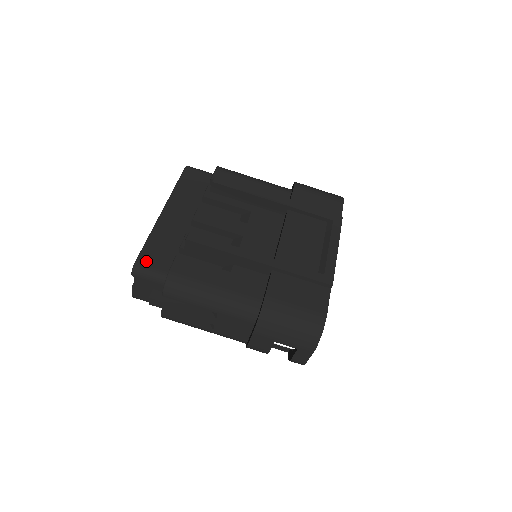
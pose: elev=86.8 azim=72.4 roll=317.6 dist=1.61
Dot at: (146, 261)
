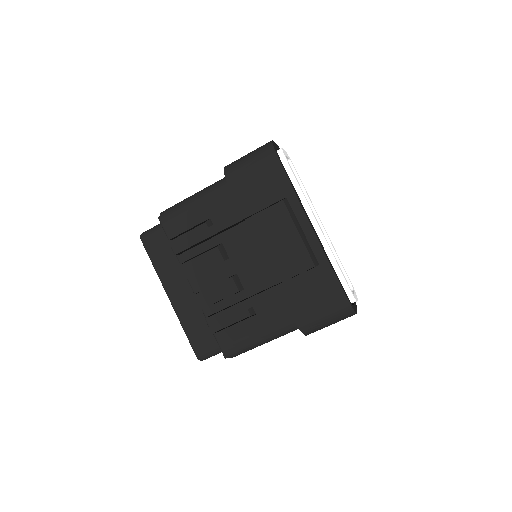
Dot at: (201, 350)
